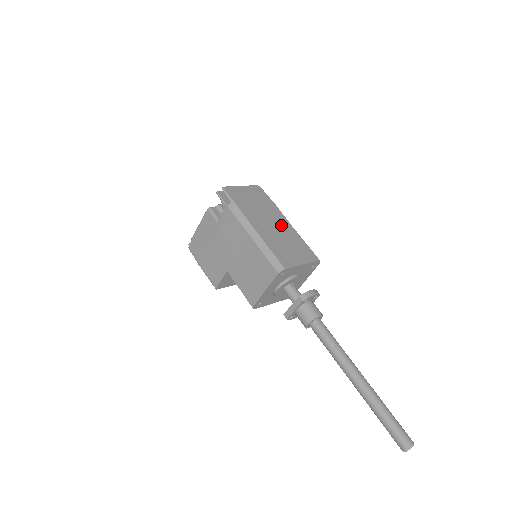
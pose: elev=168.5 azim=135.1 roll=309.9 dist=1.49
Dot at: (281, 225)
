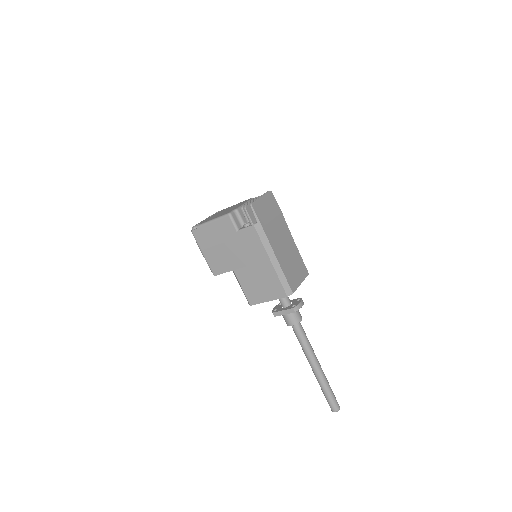
Dot at: (288, 241)
